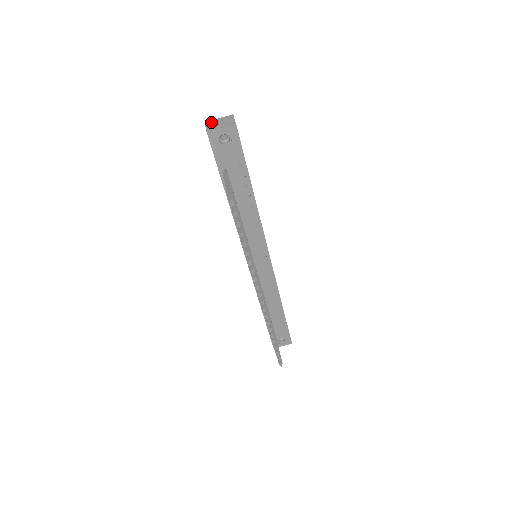
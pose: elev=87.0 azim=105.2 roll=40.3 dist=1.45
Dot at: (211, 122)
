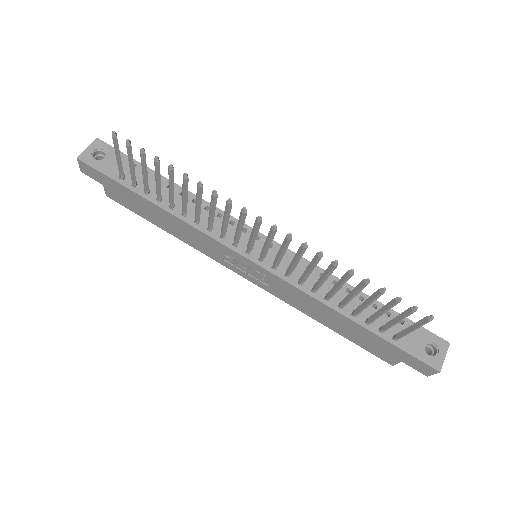
Dot at: occluded
